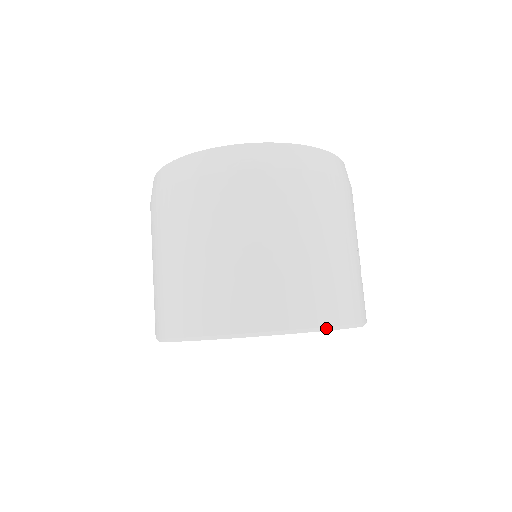
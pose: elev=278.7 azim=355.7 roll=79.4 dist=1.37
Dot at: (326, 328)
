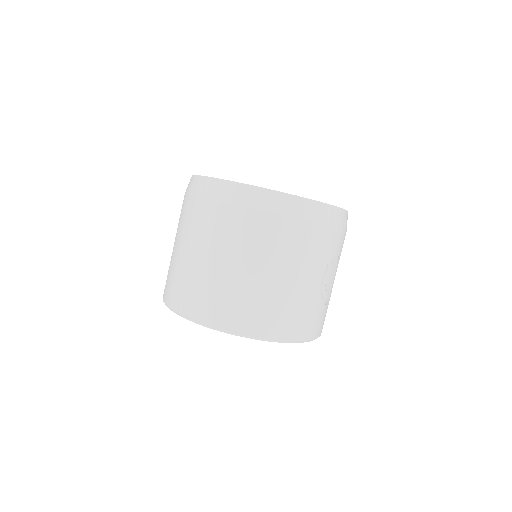
Dot at: (264, 339)
